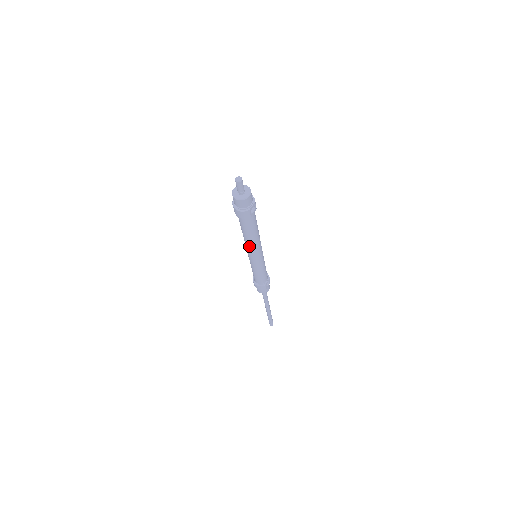
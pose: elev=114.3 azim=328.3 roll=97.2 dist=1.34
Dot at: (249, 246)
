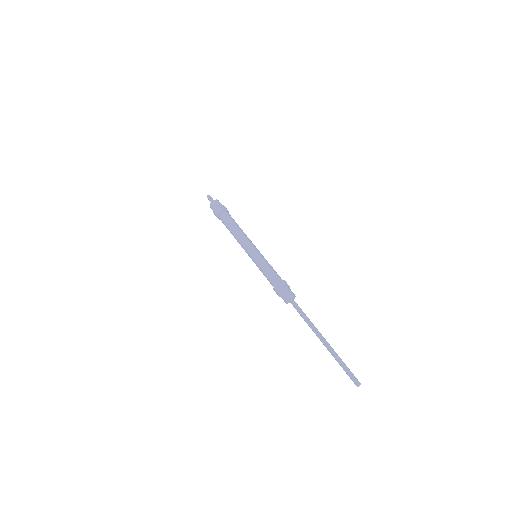
Dot at: (239, 240)
